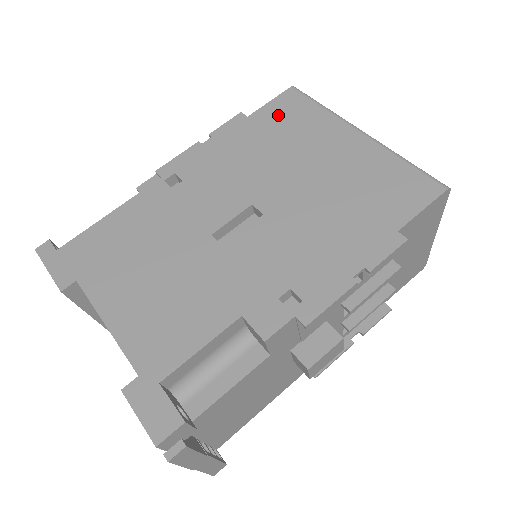
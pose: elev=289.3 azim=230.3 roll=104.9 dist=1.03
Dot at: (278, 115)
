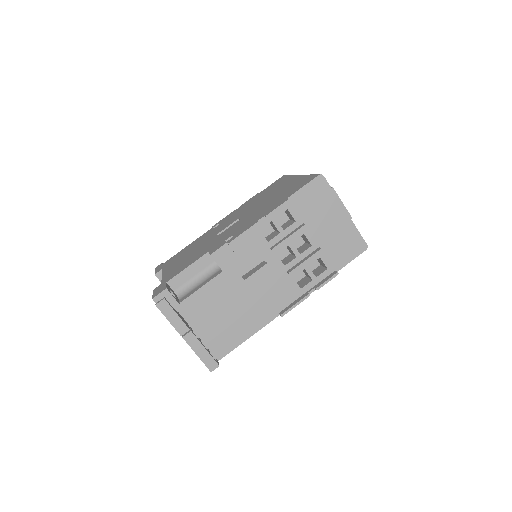
Dot at: occluded
